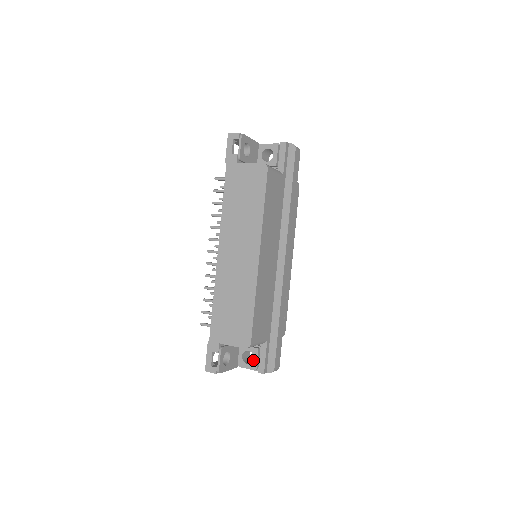
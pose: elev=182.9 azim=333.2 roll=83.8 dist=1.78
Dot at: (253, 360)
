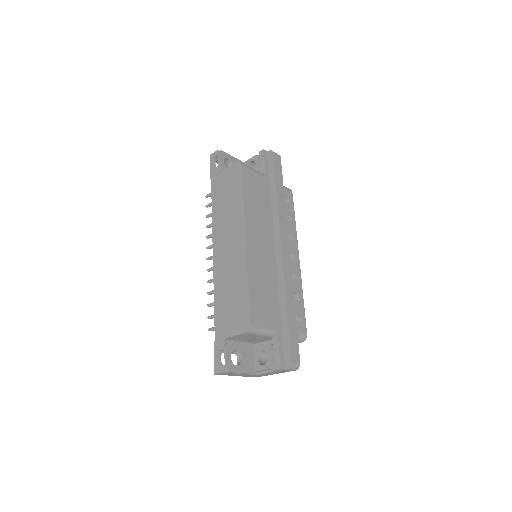
Dot at: (268, 358)
